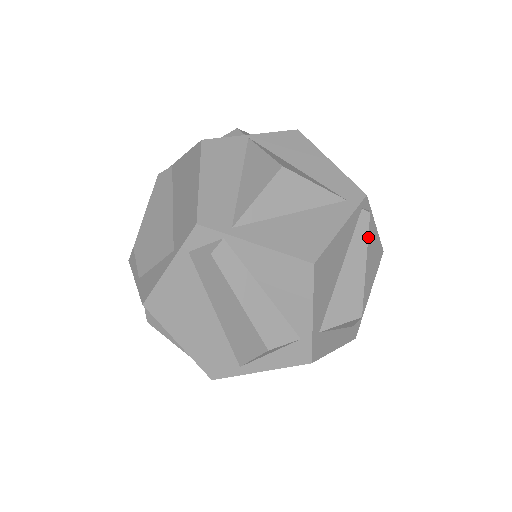
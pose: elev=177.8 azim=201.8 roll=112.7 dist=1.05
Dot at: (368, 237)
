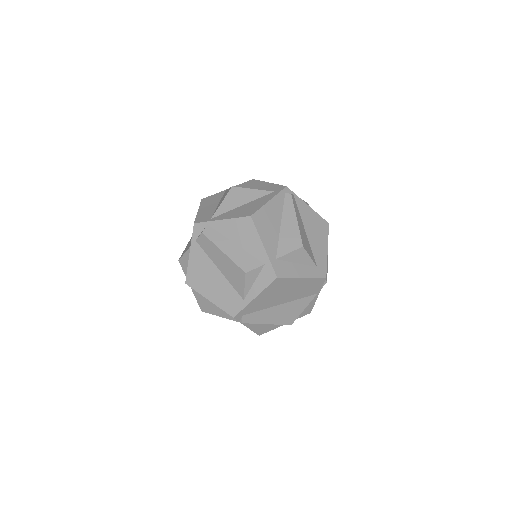
Dot at: (303, 211)
